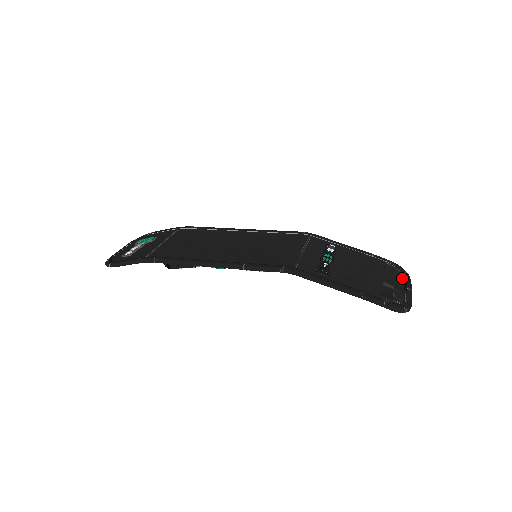
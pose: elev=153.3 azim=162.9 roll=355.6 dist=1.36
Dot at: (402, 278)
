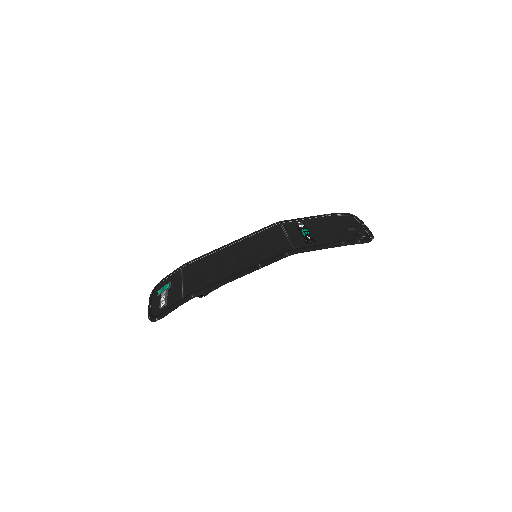
Dot at: (354, 220)
